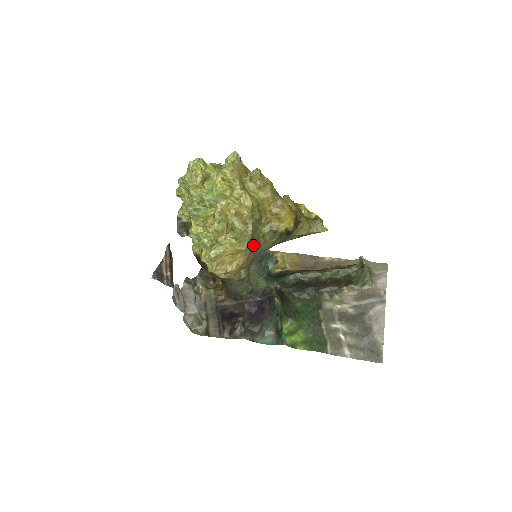
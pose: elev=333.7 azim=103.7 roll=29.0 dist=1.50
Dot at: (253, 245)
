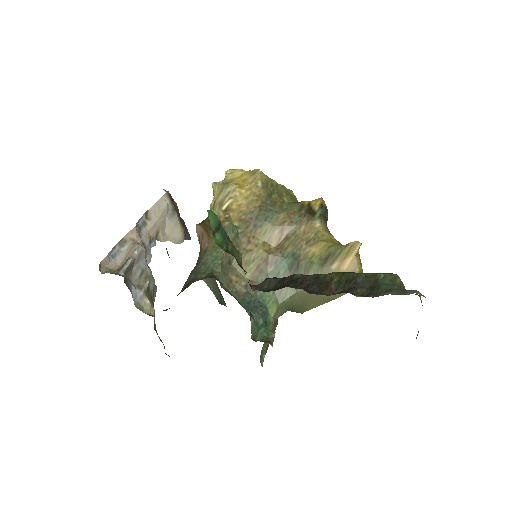
Dot at: (268, 193)
